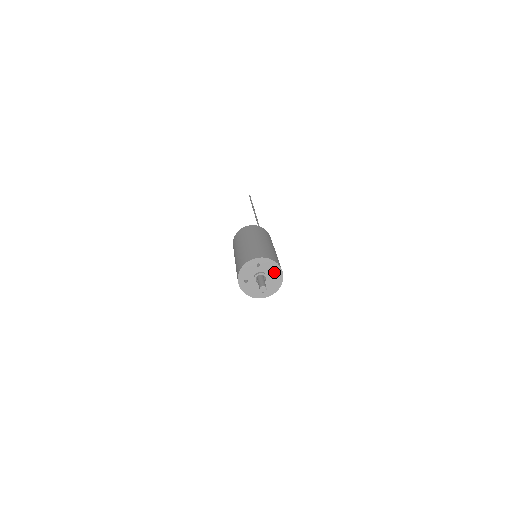
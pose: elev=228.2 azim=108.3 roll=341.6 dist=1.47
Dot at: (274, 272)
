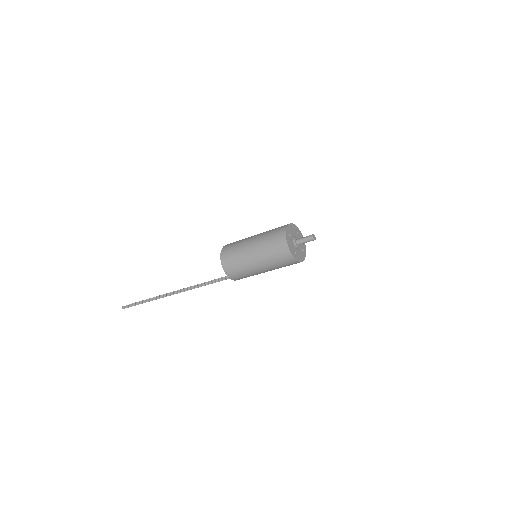
Dot at: (302, 247)
